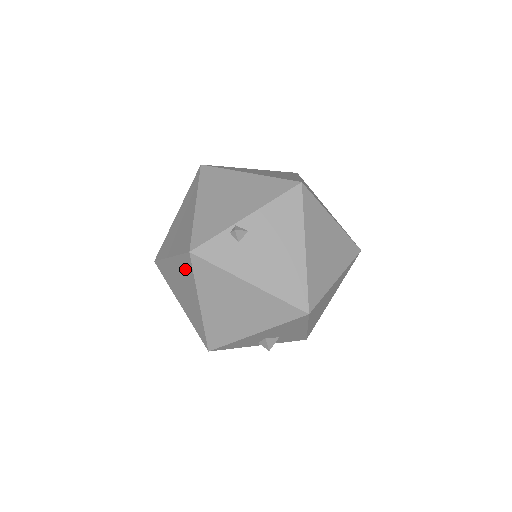
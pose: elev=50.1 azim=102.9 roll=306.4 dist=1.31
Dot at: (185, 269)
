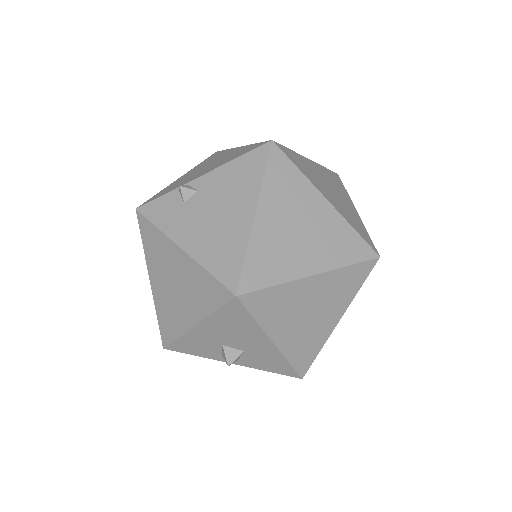
Dot at: occluded
